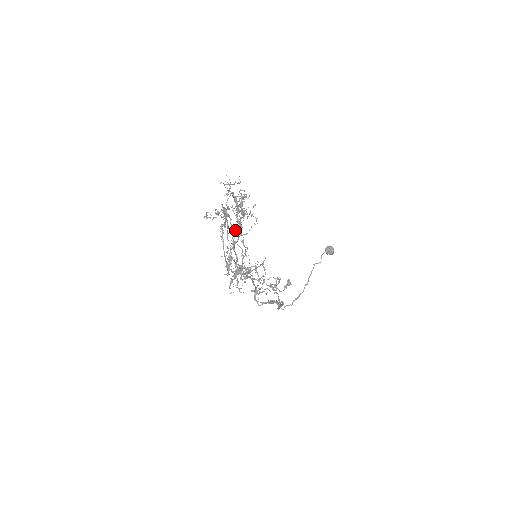
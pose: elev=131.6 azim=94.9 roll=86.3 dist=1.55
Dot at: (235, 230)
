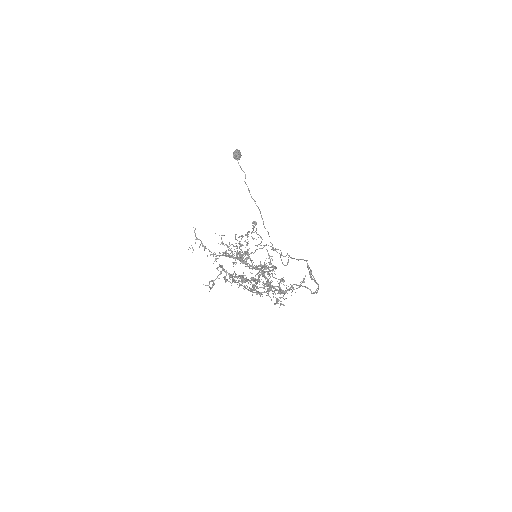
Dot at: occluded
